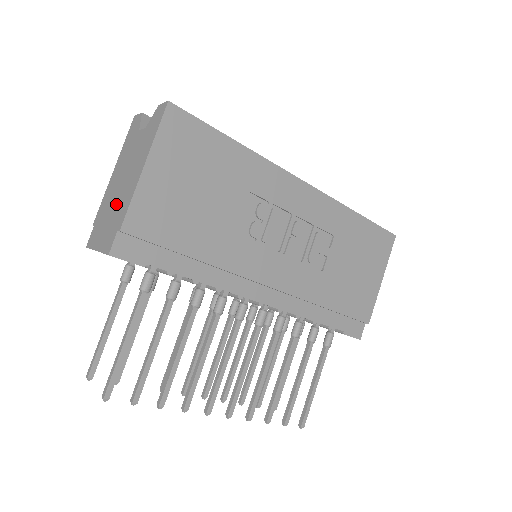
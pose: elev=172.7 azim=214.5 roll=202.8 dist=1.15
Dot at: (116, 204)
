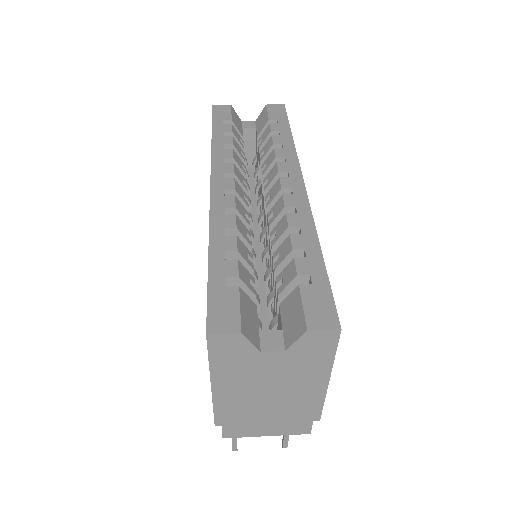
Dot at: (279, 409)
